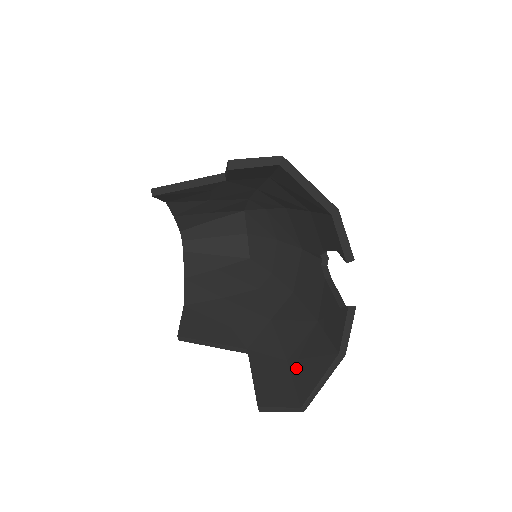
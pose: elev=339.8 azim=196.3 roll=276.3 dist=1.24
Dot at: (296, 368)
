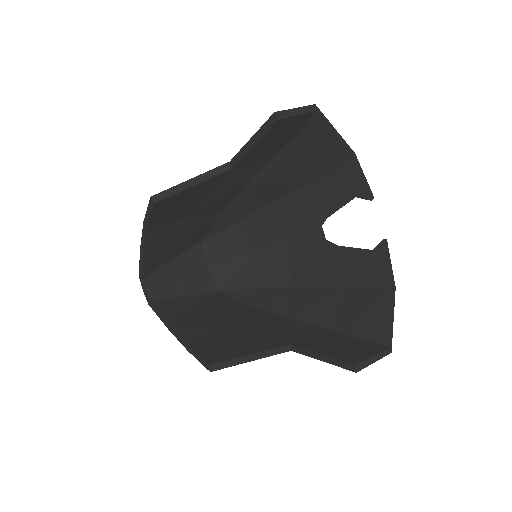
Dot at: (354, 328)
